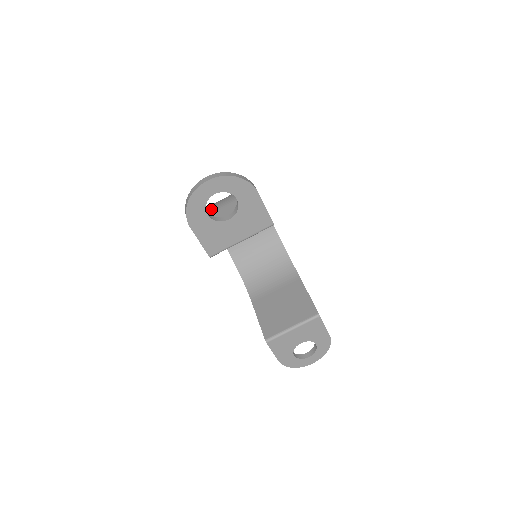
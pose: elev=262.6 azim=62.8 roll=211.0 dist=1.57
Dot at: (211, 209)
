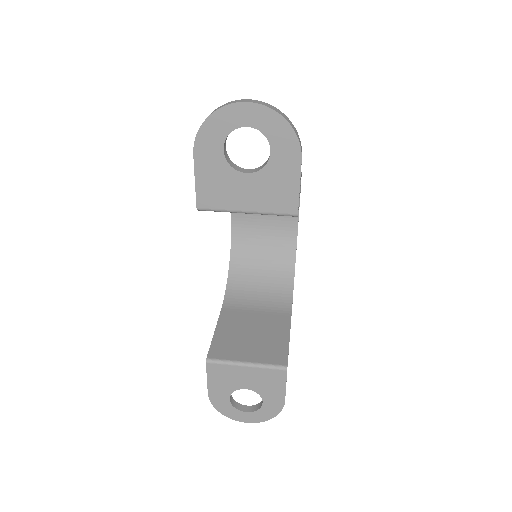
Dot at: occluded
